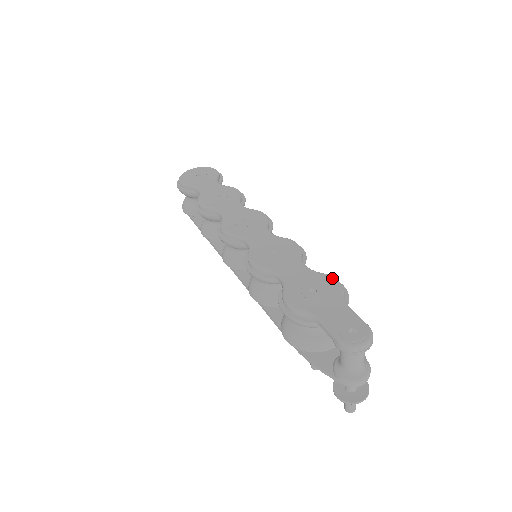
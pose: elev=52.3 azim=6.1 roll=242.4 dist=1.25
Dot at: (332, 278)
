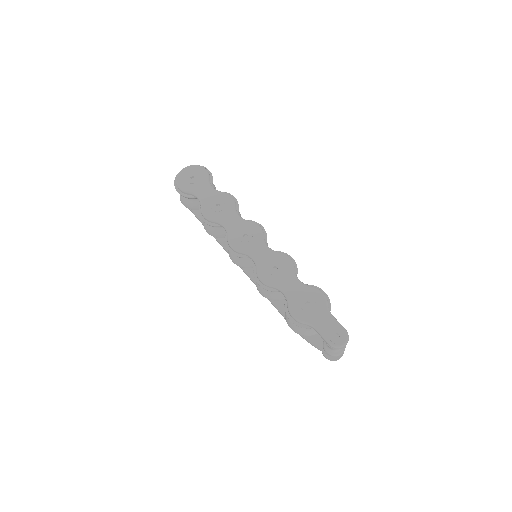
Dot at: (319, 291)
